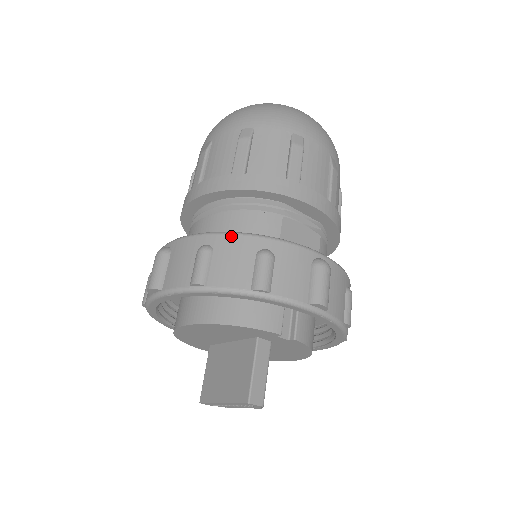
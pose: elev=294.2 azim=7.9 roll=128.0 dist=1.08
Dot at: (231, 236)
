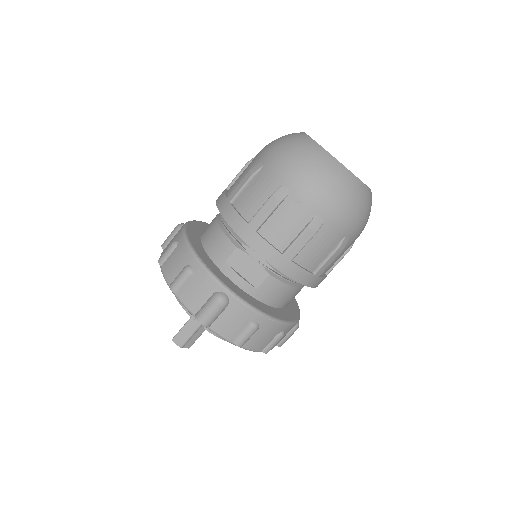
Dot at: (185, 245)
